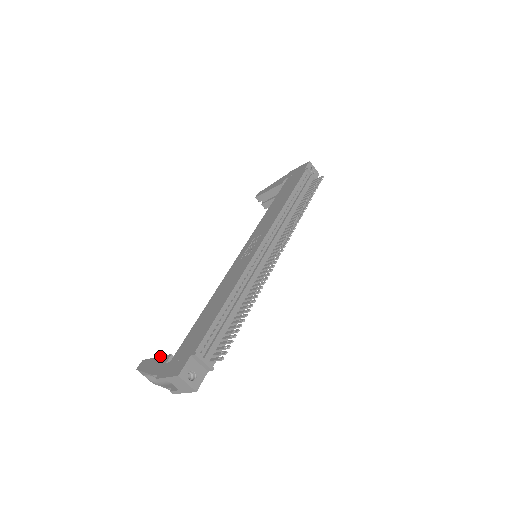
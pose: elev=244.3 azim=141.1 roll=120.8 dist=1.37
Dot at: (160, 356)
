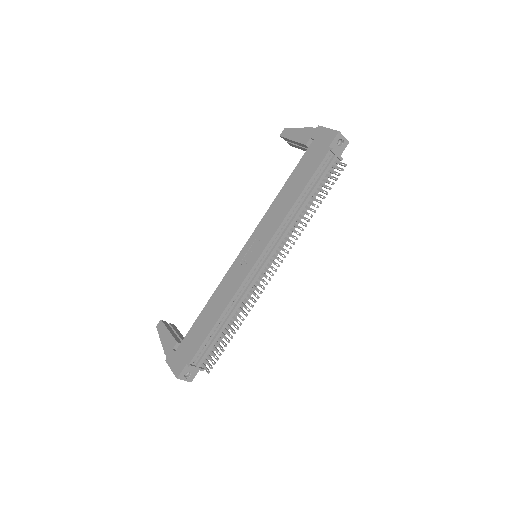
Dot at: (171, 333)
